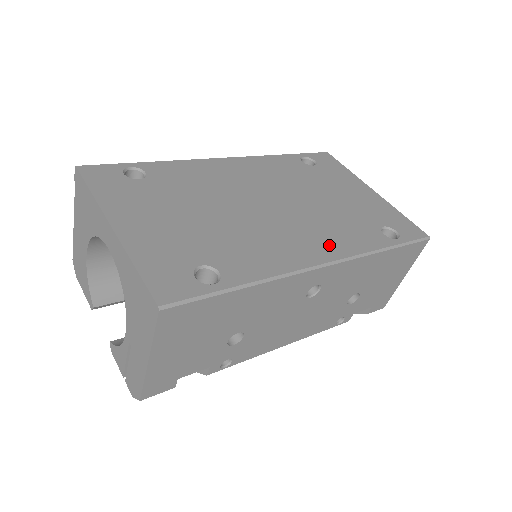
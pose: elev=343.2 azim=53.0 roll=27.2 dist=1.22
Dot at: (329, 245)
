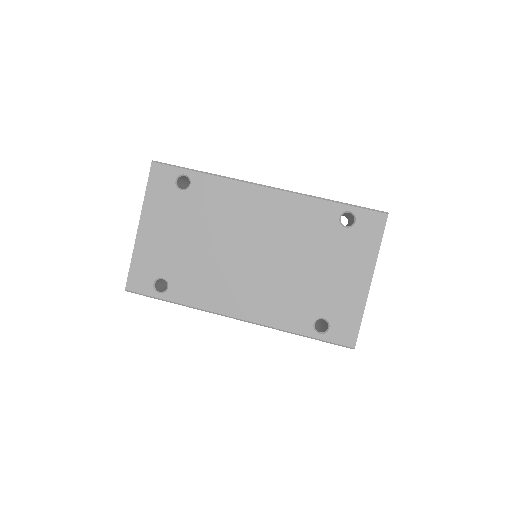
Dot at: (255, 308)
